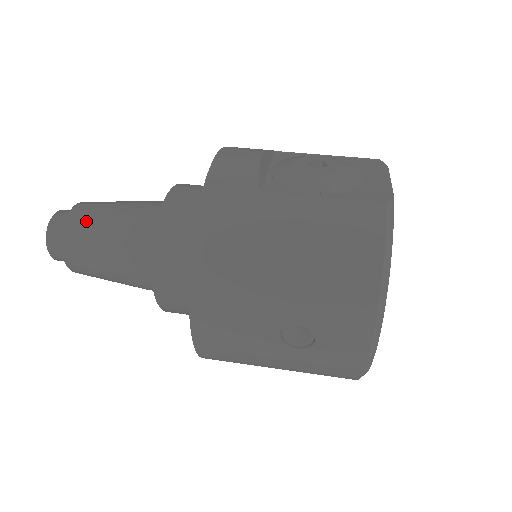
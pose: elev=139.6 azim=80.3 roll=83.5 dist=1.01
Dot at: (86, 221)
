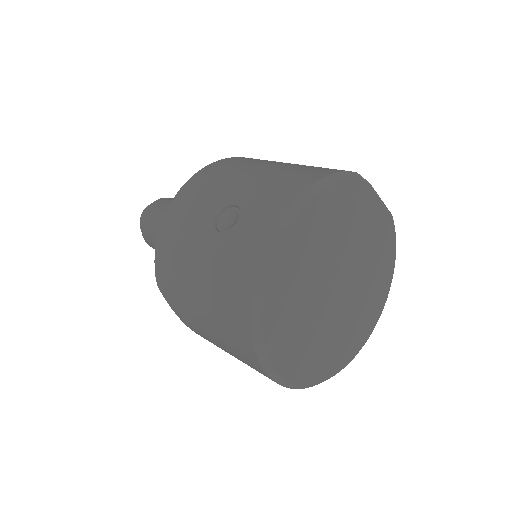
Dot at: occluded
